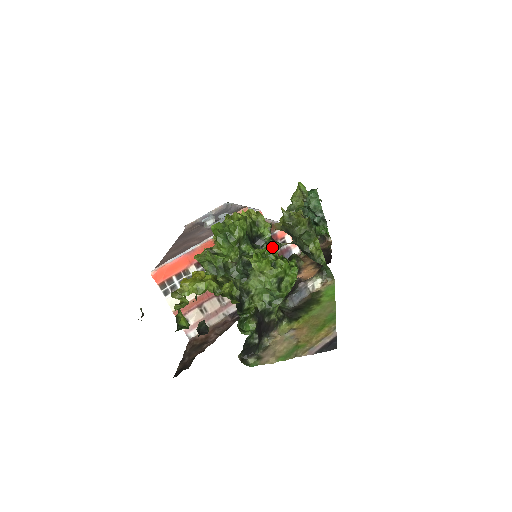
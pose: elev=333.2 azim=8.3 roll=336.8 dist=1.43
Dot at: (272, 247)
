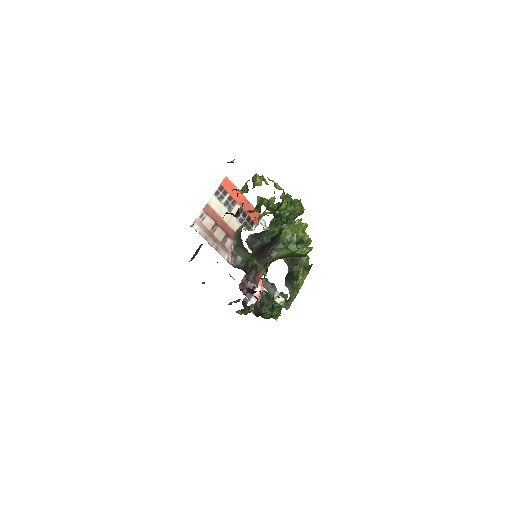
Dot at: occluded
